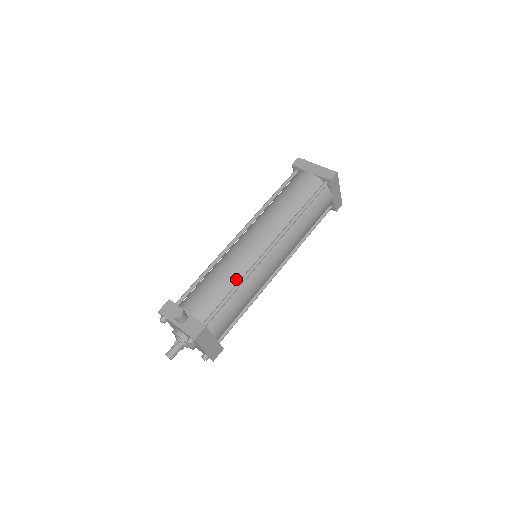
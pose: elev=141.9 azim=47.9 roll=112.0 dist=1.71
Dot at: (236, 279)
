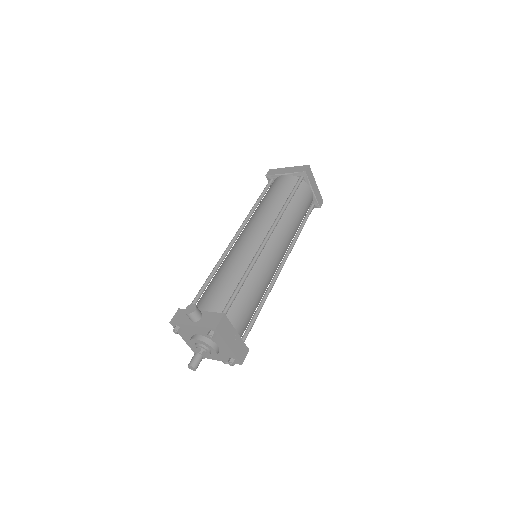
Dot at: (242, 270)
